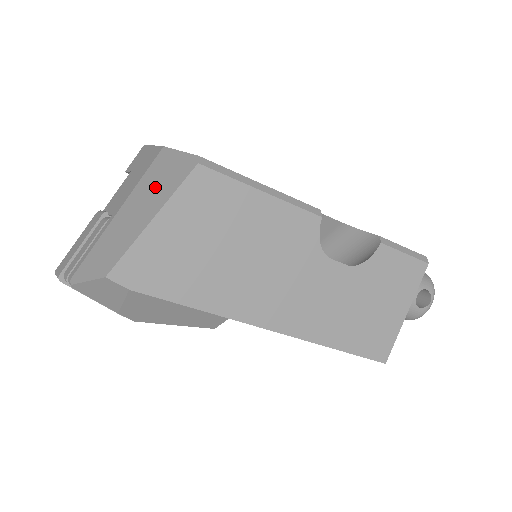
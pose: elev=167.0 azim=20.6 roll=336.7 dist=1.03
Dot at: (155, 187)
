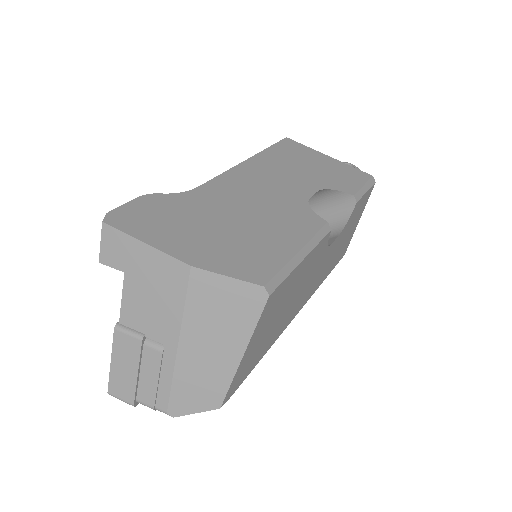
Dot at: (219, 320)
